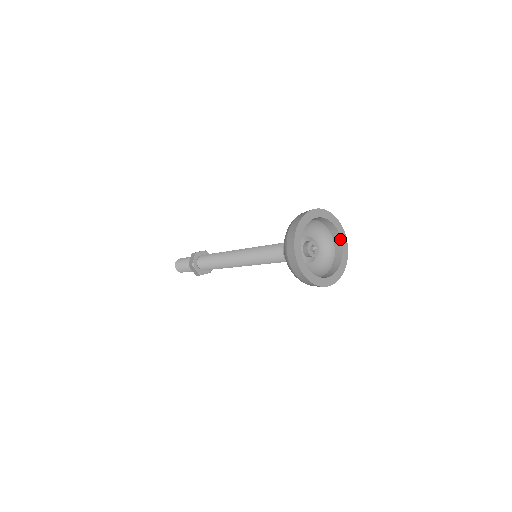
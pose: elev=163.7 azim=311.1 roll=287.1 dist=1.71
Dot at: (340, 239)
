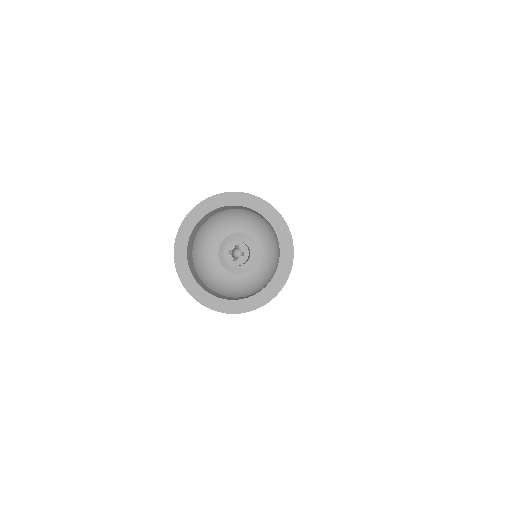
Dot at: occluded
